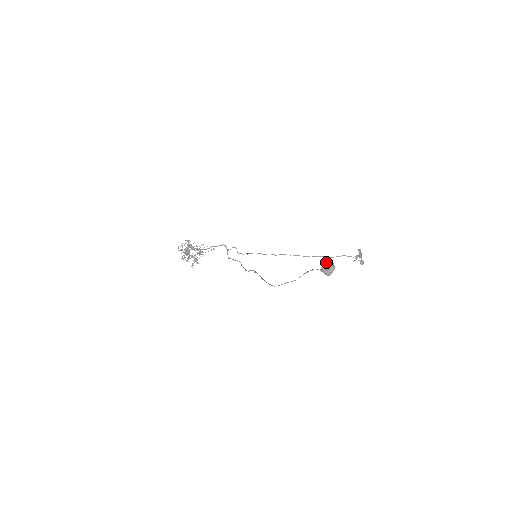
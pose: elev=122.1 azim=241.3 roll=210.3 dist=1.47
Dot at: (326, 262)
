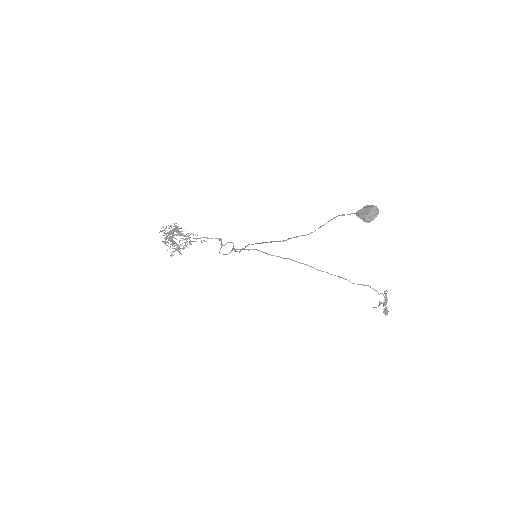
Dot at: occluded
